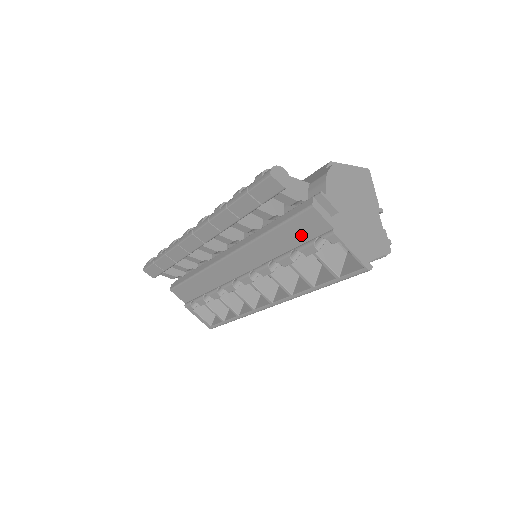
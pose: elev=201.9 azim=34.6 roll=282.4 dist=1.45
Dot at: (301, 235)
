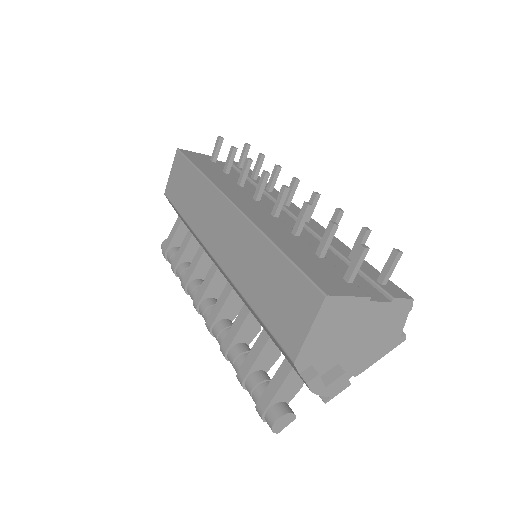
Dot at: occluded
